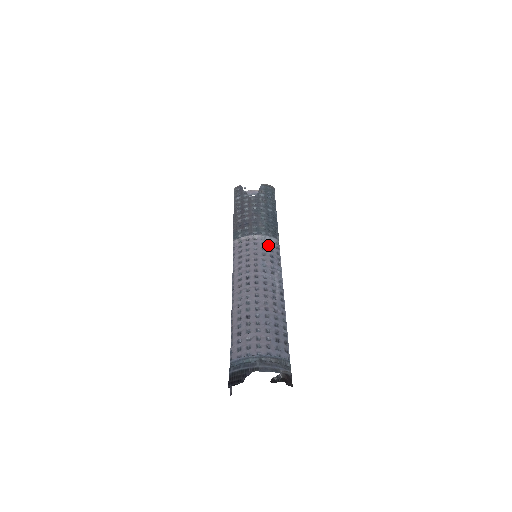
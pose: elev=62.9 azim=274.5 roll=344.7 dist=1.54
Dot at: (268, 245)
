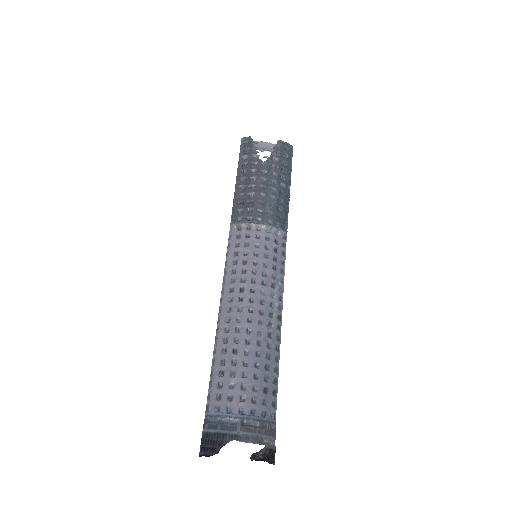
Dot at: (273, 241)
